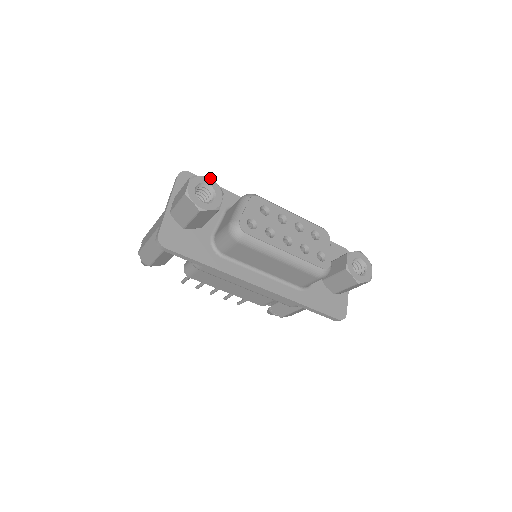
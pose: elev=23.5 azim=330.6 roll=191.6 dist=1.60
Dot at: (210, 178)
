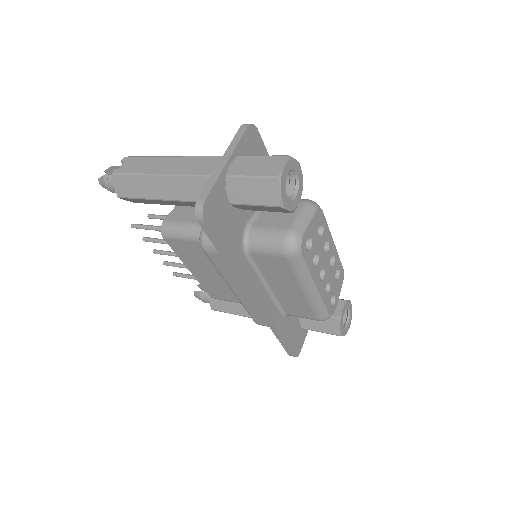
Dot at: occluded
